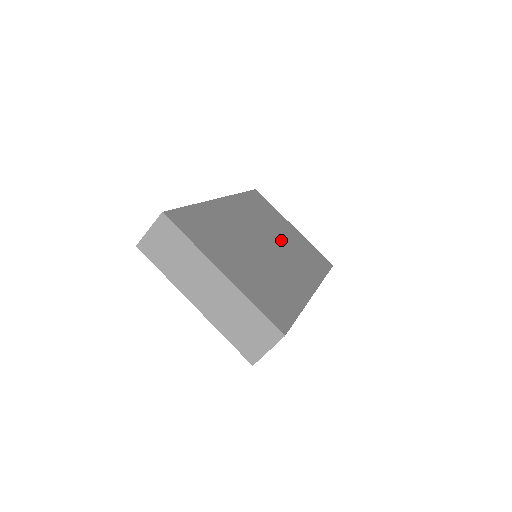
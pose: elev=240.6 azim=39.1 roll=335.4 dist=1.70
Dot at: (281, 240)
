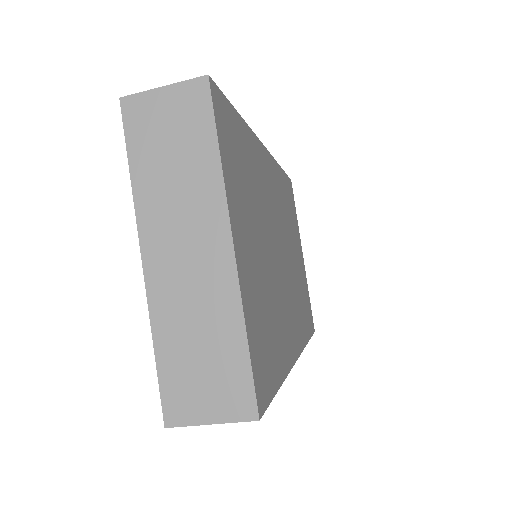
Dot at: (292, 259)
